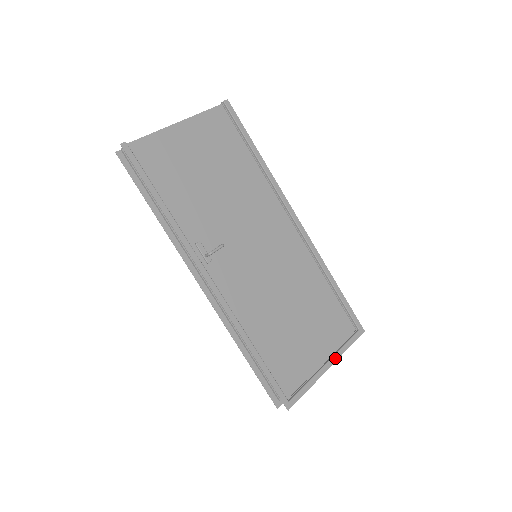
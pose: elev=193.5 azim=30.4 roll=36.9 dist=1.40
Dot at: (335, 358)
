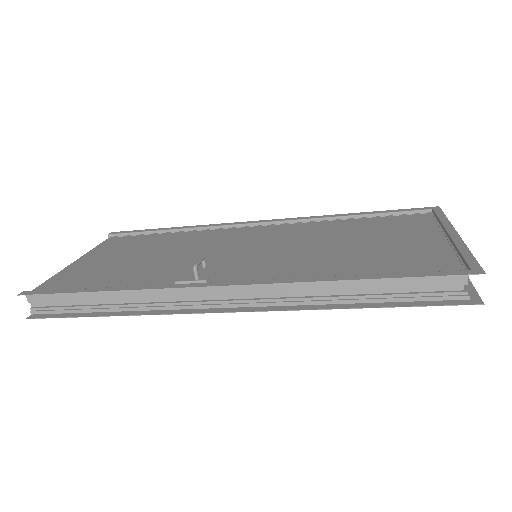
Dot at: (449, 228)
